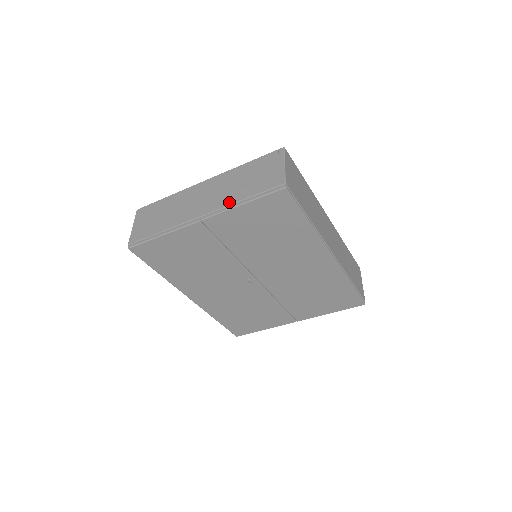
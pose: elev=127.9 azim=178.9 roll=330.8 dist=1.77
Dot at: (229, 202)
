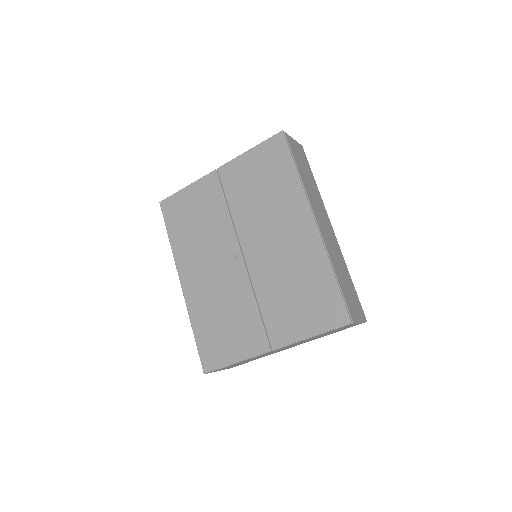
Dot at: occluded
